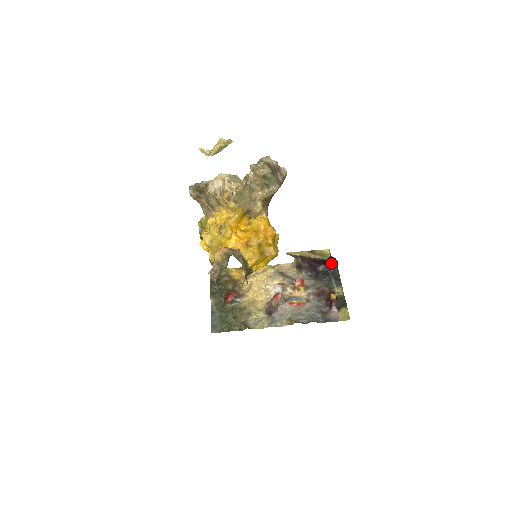
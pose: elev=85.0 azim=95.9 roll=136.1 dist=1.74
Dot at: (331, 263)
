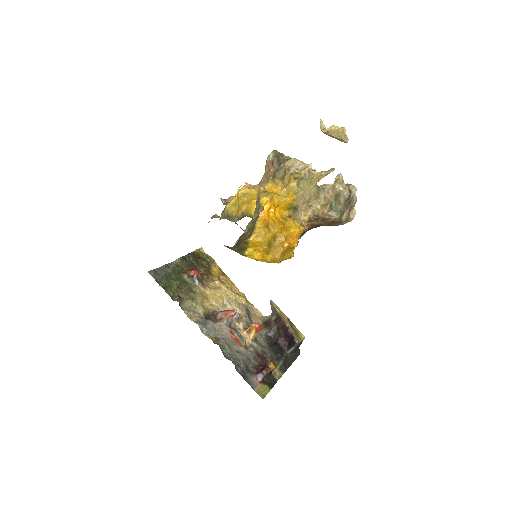
Dot at: (295, 348)
